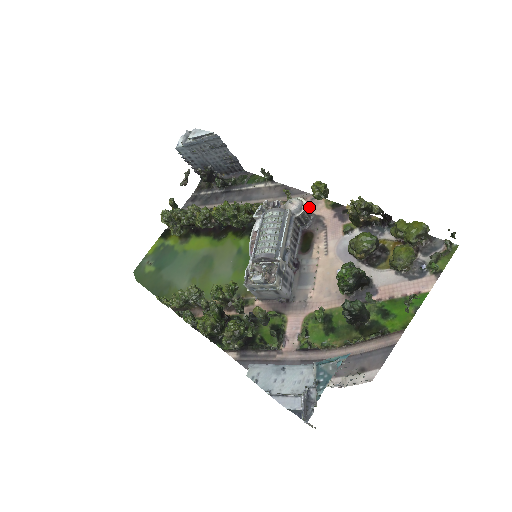
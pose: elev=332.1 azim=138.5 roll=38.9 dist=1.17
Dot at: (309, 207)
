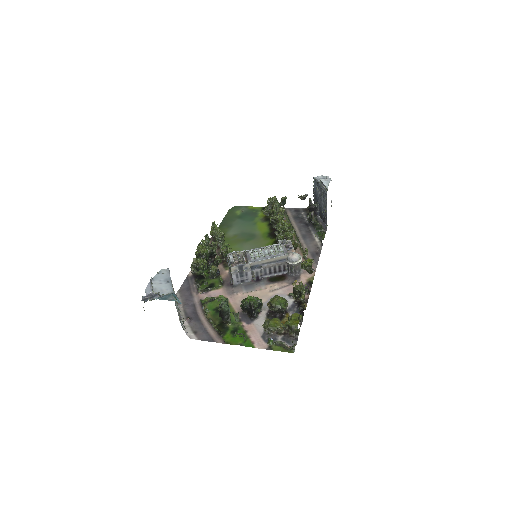
Dot at: (305, 270)
